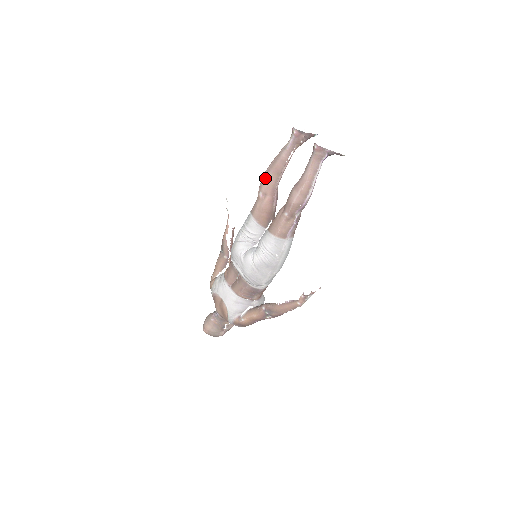
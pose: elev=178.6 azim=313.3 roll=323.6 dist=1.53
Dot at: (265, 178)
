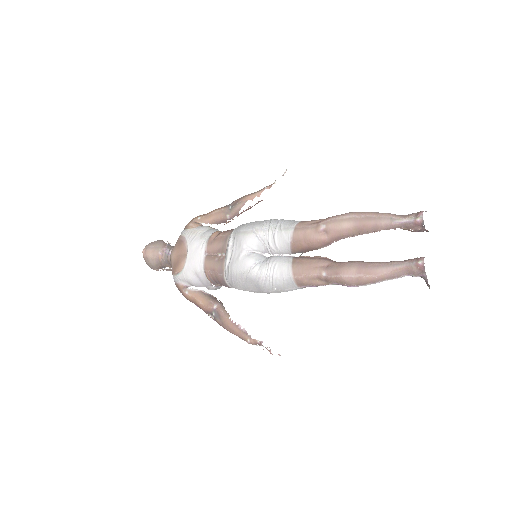
Dot at: (344, 221)
